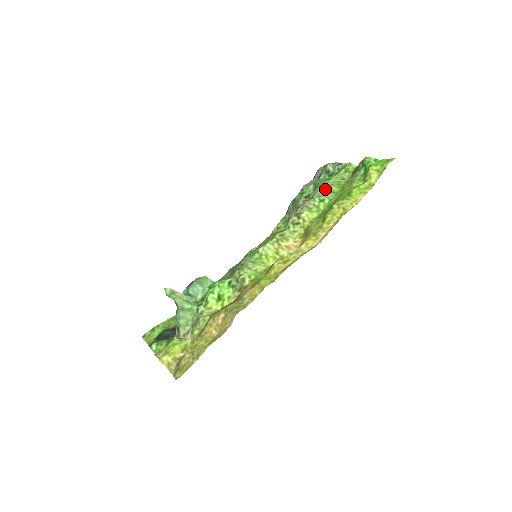
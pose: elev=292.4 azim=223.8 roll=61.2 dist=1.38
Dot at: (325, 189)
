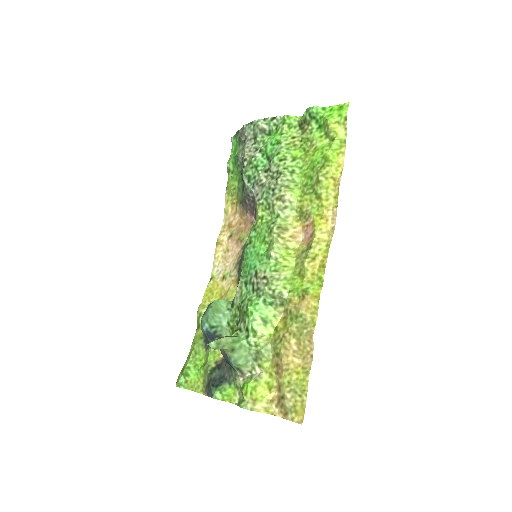
Dot at: (285, 157)
